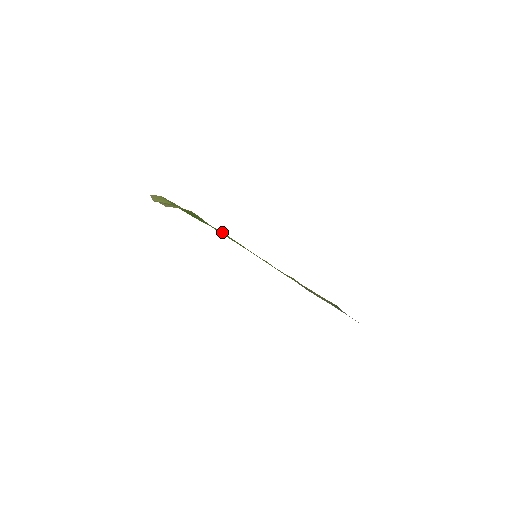
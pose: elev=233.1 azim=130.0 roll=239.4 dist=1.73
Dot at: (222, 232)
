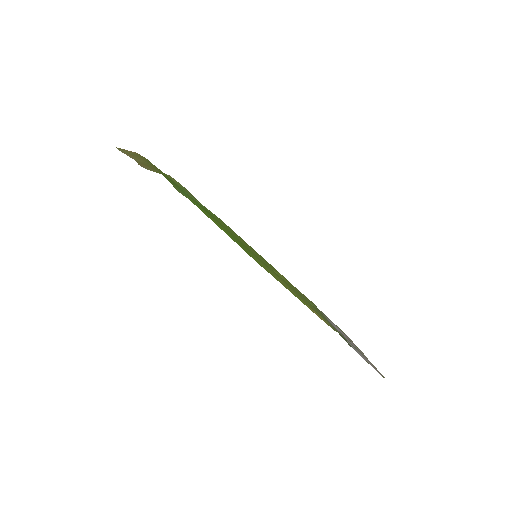
Dot at: (193, 200)
